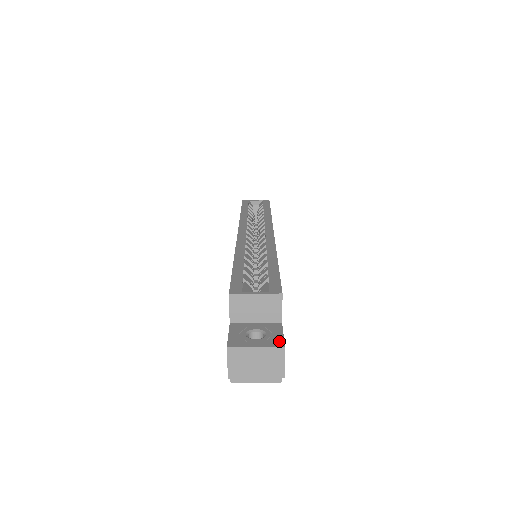
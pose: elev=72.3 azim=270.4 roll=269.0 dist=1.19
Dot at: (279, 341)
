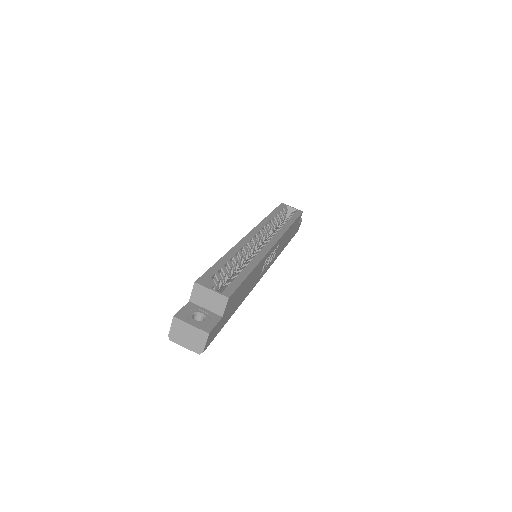
Dot at: (209, 328)
